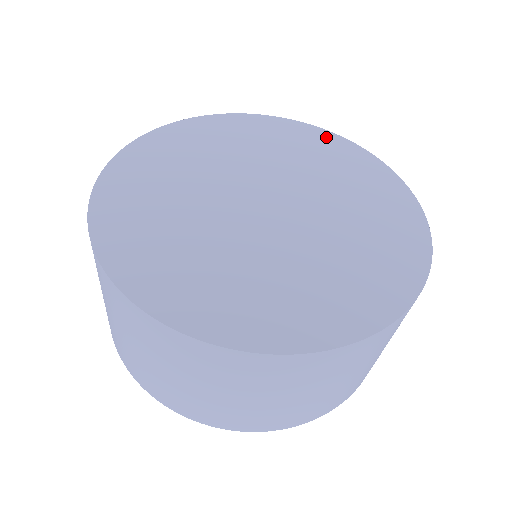
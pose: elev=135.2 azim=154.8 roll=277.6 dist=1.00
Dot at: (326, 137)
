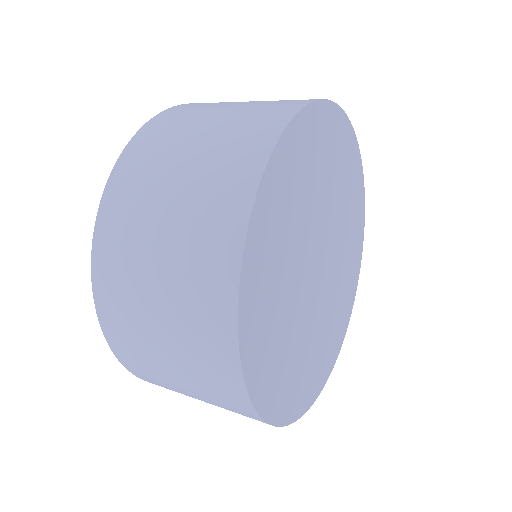
Dot at: (349, 137)
